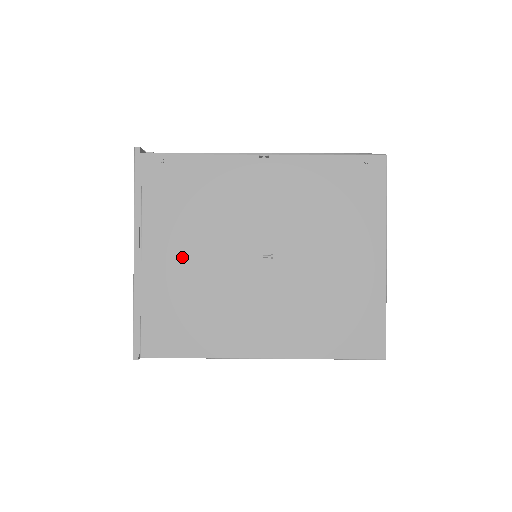
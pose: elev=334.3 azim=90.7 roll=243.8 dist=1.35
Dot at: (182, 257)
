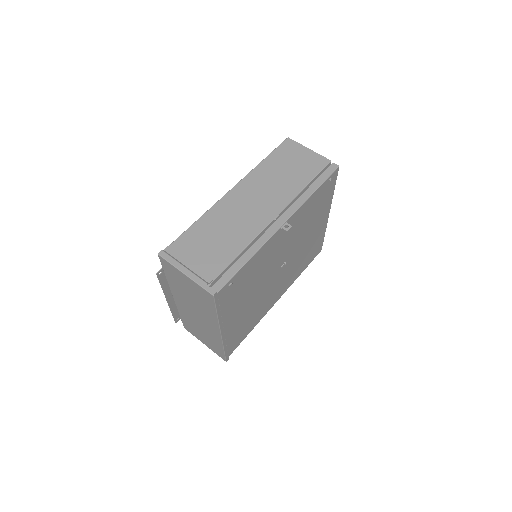
Dot at: (244, 308)
